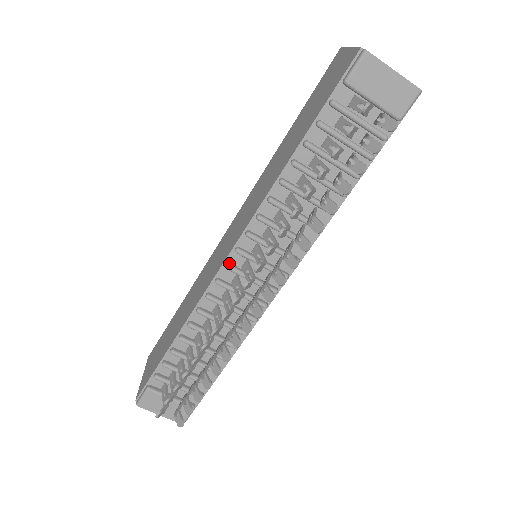
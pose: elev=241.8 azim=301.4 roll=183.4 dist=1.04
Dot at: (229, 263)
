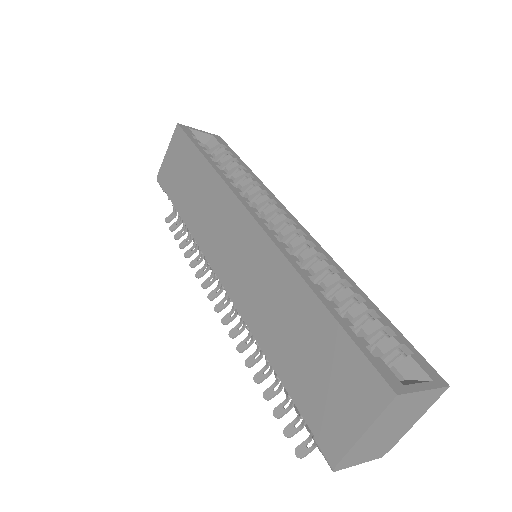
Dot at: (218, 275)
